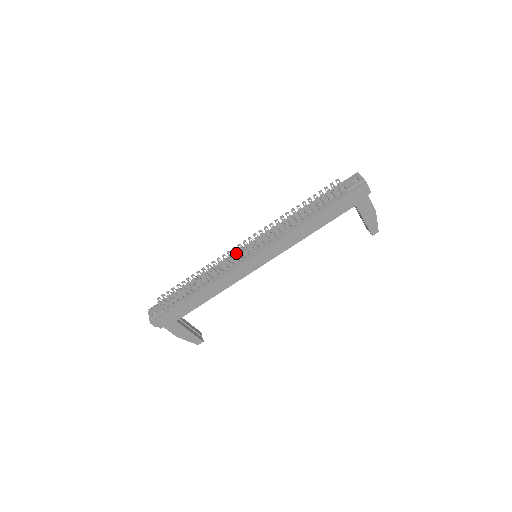
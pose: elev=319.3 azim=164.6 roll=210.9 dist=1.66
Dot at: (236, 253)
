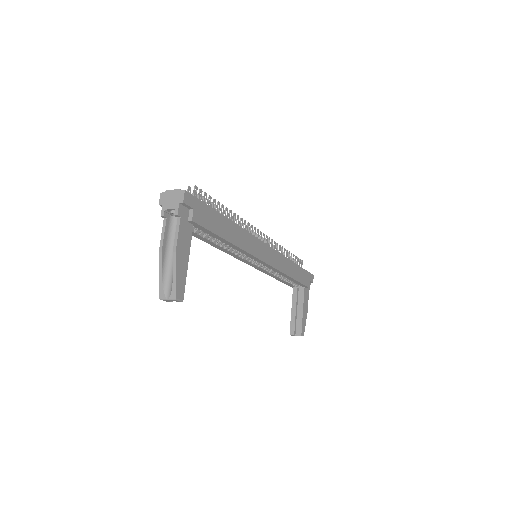
Dot at: occluded
